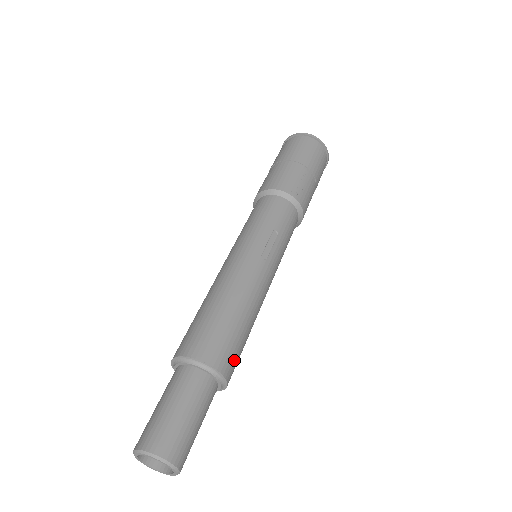
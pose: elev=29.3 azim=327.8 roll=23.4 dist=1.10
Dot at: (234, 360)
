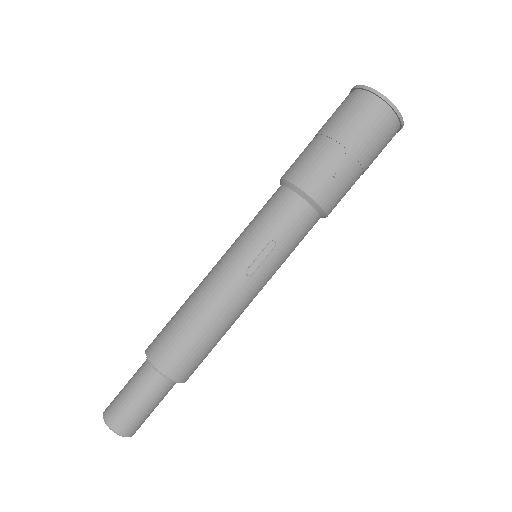
Dot at: (191, 367)
